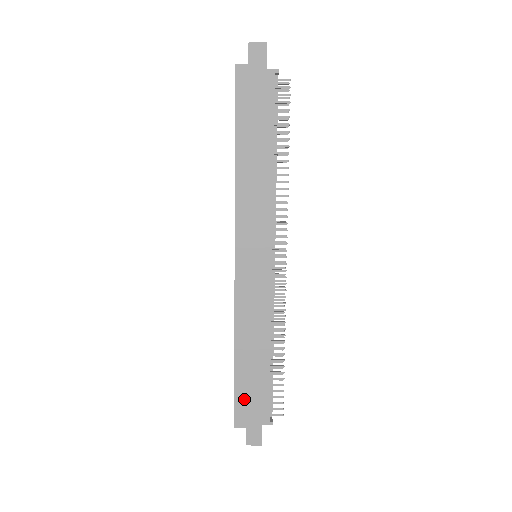
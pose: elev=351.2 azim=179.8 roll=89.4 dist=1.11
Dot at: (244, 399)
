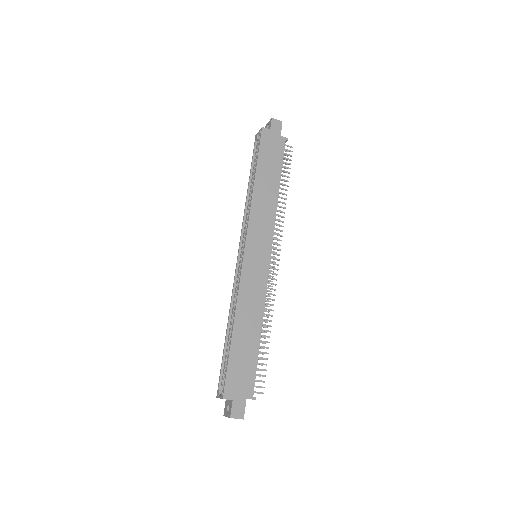
Dot at: (235, 371)
